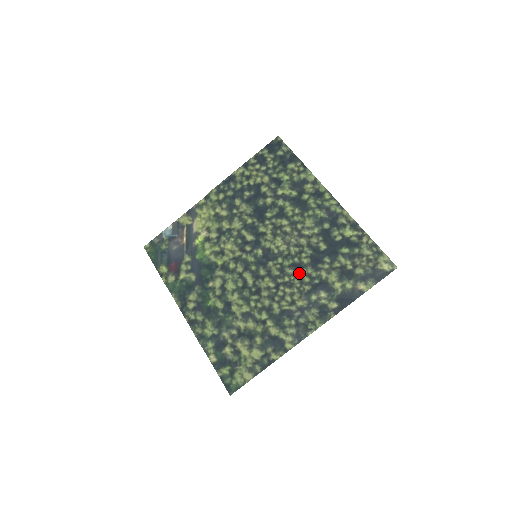
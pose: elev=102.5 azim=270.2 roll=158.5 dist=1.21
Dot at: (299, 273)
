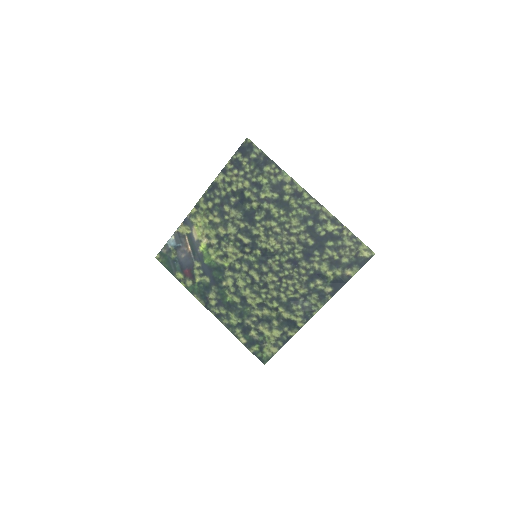
Dot at: (296, 267)
